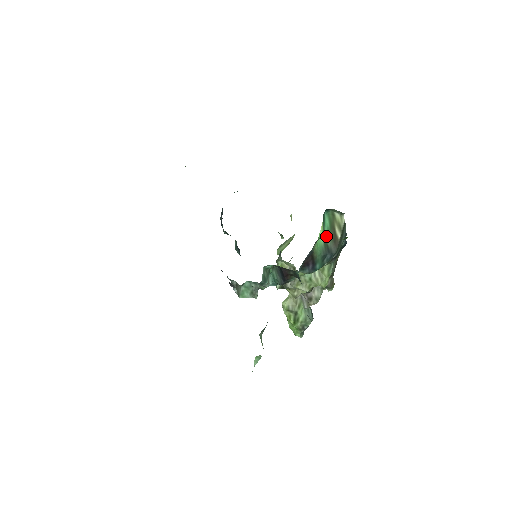
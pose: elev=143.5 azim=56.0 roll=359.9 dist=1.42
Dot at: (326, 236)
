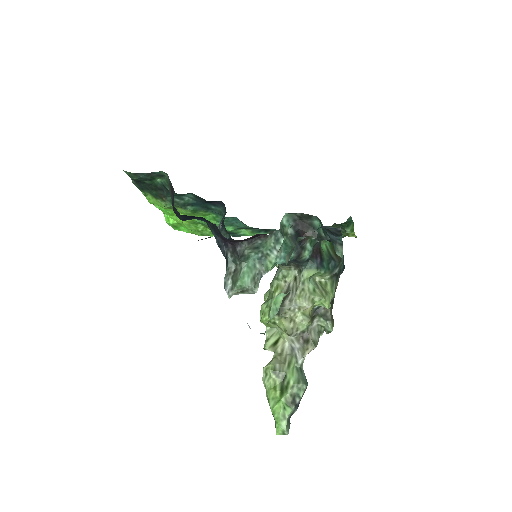
Dot at: (328, 247)
